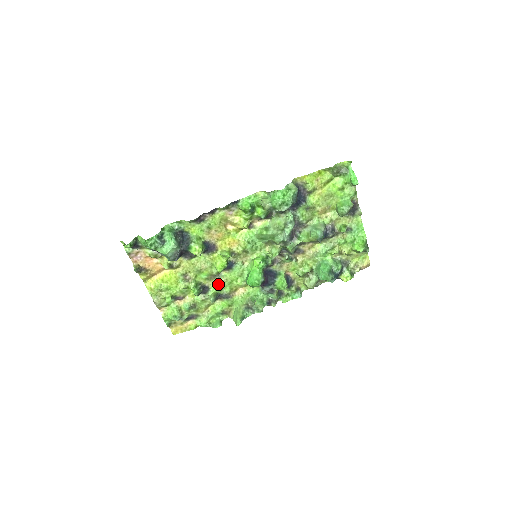
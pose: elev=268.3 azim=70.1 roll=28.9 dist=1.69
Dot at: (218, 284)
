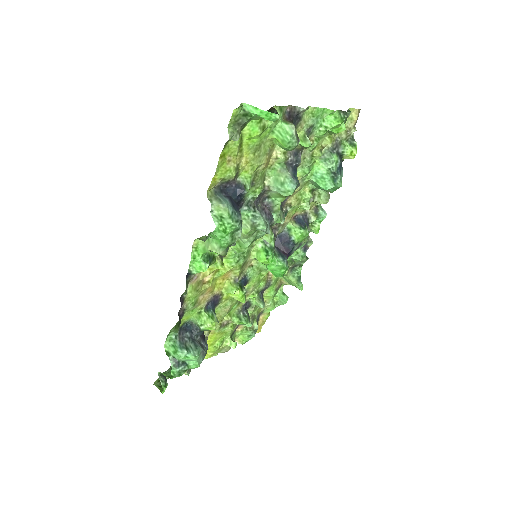
Dot at: (251, 294)
